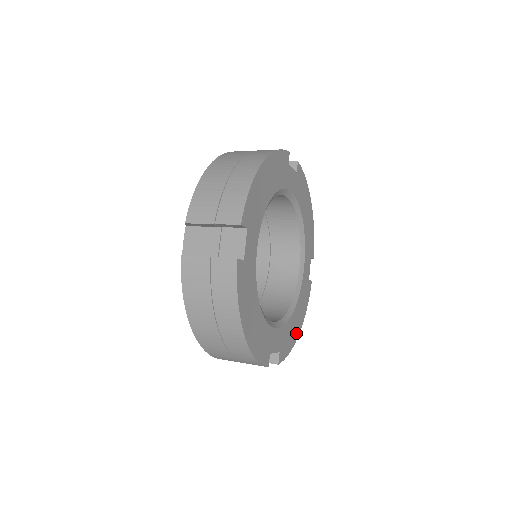
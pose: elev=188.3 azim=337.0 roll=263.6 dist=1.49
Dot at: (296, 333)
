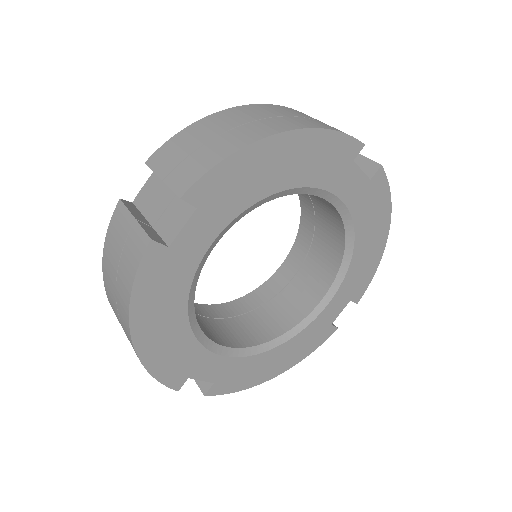
Dot at: (267, 374)
